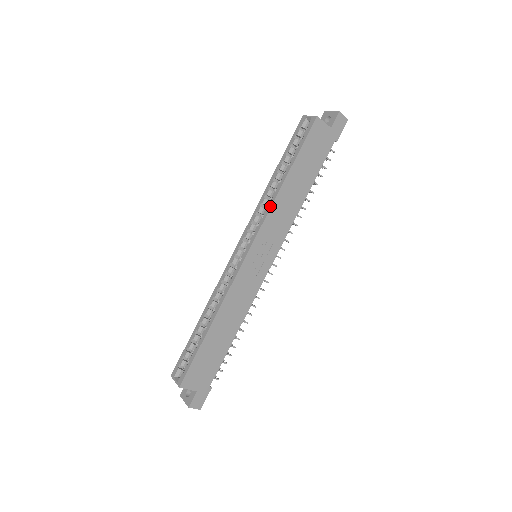
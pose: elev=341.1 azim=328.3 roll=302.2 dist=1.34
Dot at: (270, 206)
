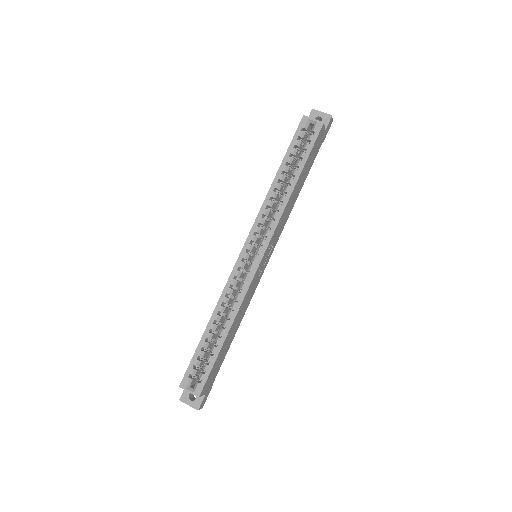
Dot at: (282, 211)
